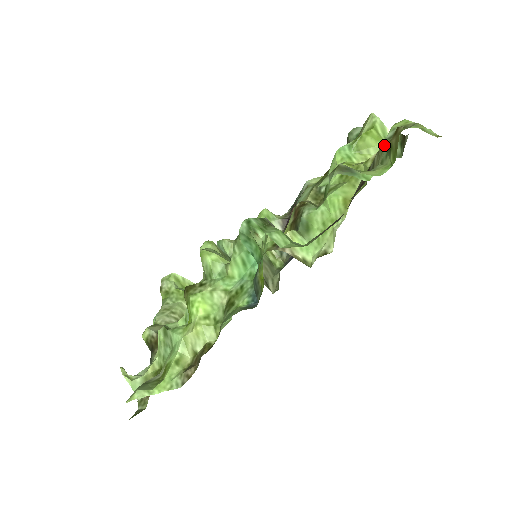
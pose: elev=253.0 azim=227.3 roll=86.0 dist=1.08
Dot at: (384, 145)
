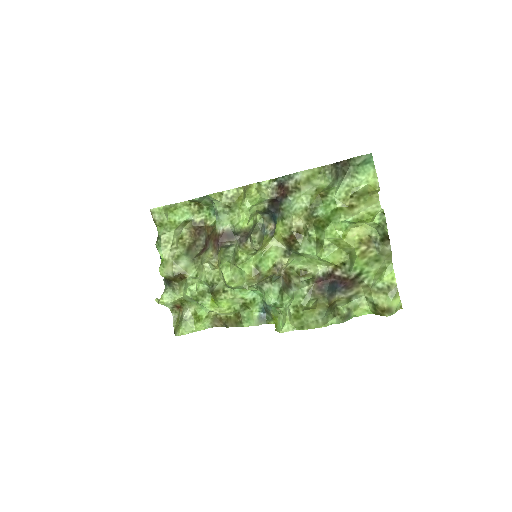
Dot at: (373, 292)
